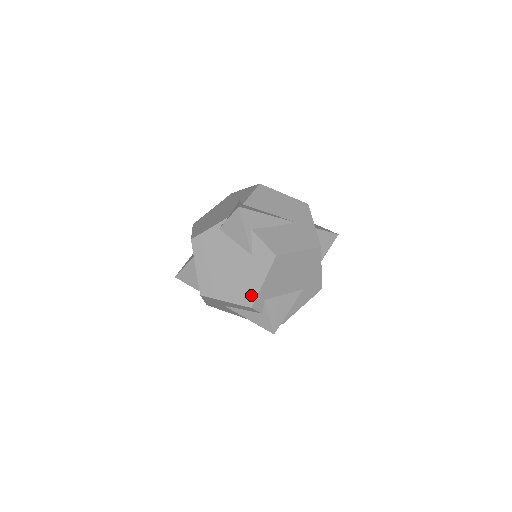
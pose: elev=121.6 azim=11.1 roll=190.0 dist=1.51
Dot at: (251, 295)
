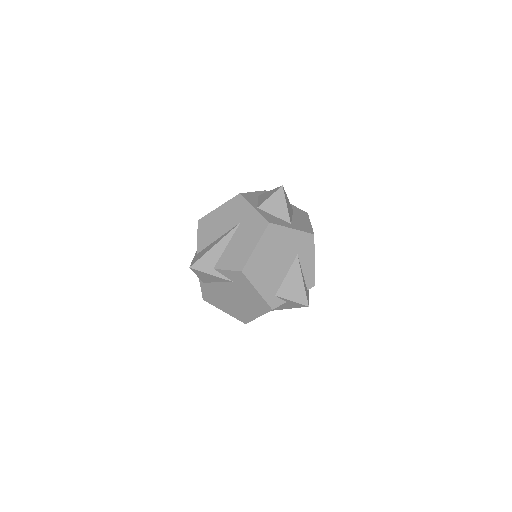
Dot at: (262, 303)
